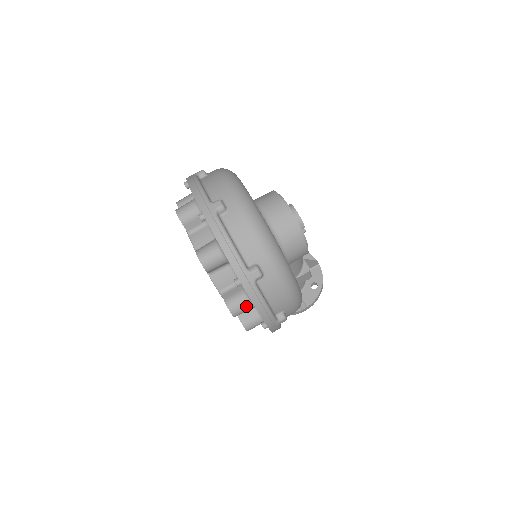
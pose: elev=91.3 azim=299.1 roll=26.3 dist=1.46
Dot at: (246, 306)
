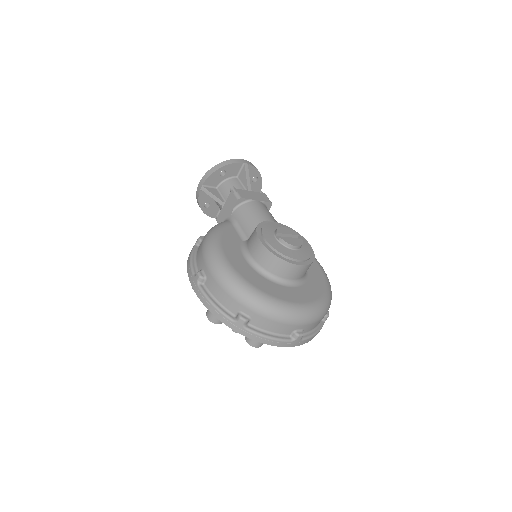
Dot at: occluded
